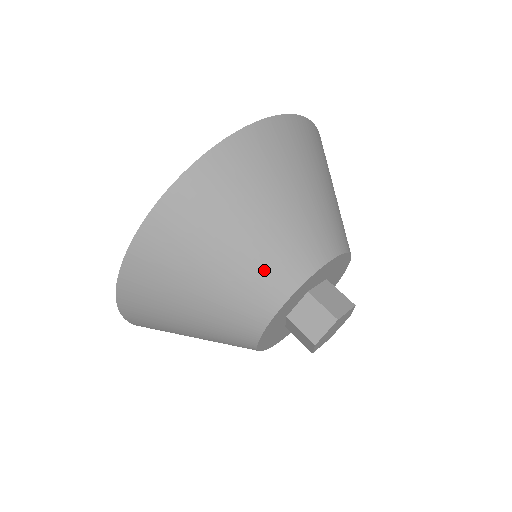
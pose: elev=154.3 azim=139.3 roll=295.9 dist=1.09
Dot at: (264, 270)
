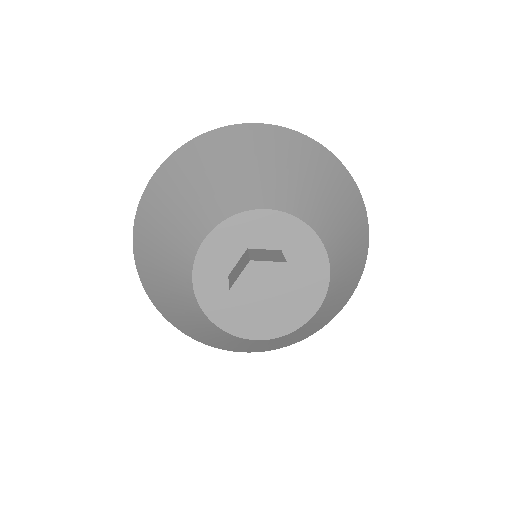
Dot at: (198, 211)
